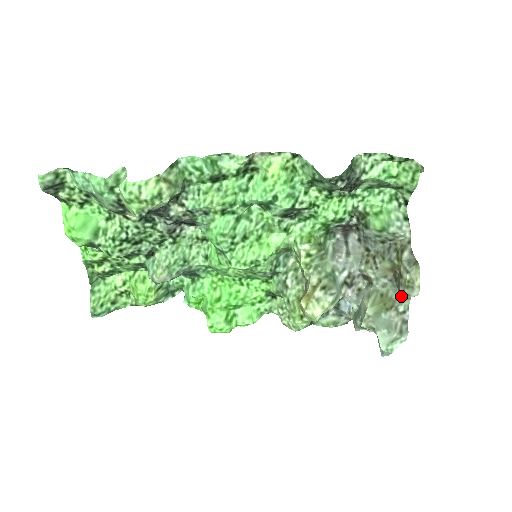
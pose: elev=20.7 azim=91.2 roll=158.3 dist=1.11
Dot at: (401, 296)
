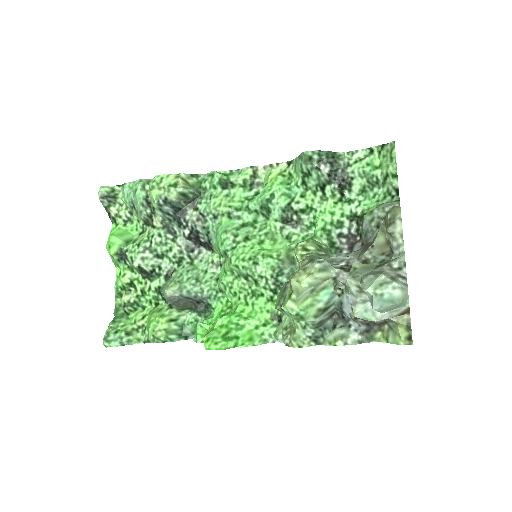
Dot at: (394, 254)
